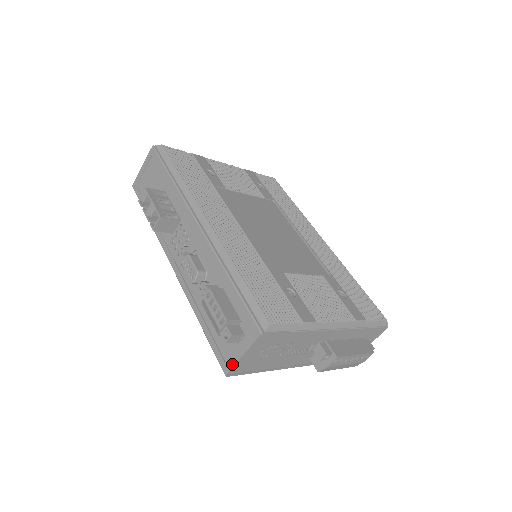
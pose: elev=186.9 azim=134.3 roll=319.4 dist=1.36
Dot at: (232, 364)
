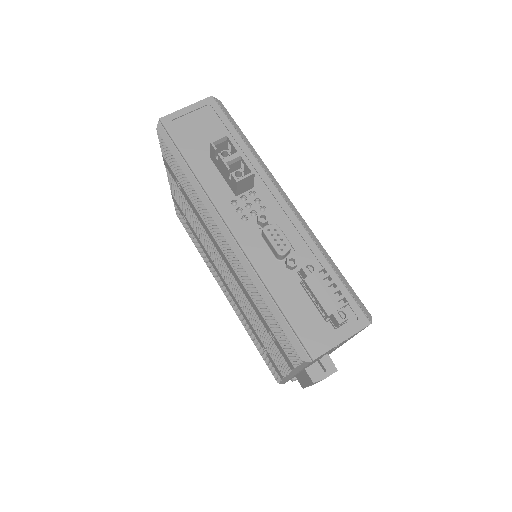
Dot at: (326, 348)
